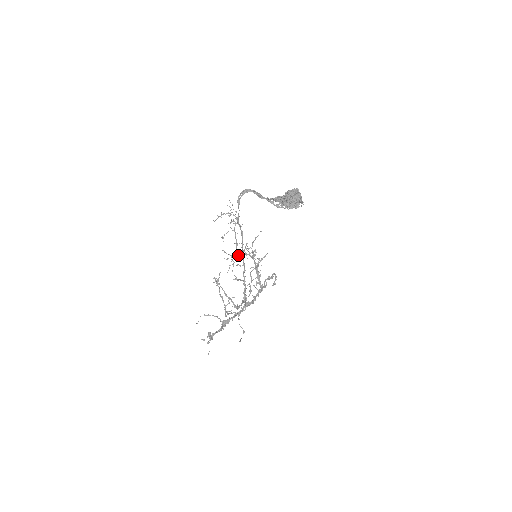
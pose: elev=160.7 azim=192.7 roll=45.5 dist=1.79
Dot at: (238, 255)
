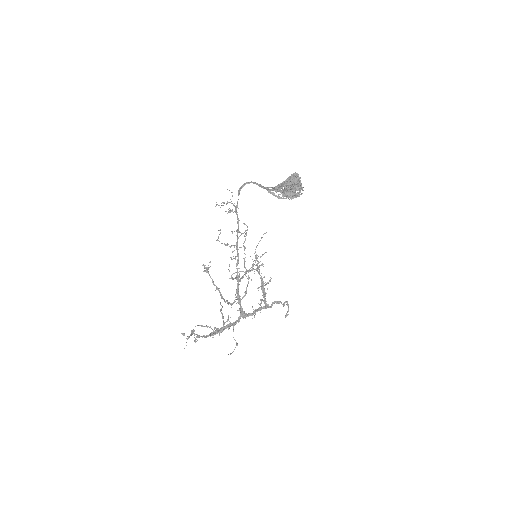
Dot at: (246, 273)
